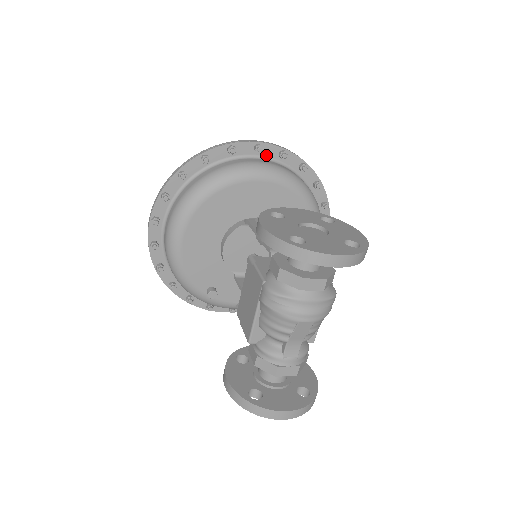
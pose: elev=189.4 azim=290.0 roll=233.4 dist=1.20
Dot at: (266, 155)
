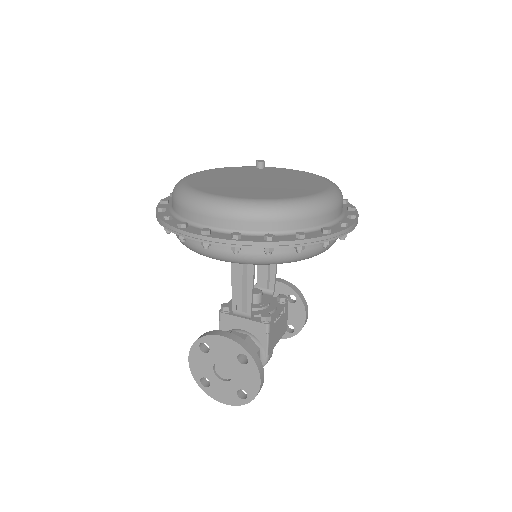
Dot at: occluded
